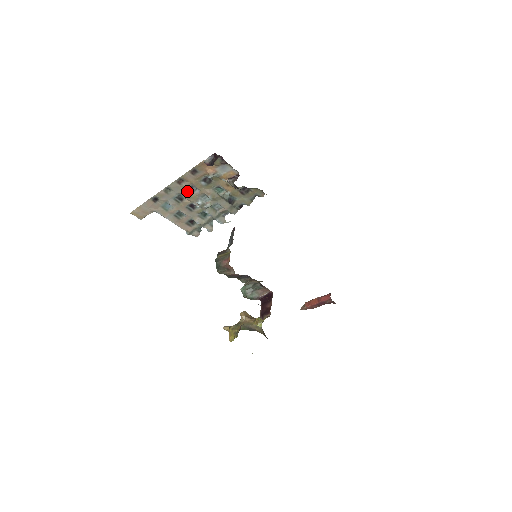
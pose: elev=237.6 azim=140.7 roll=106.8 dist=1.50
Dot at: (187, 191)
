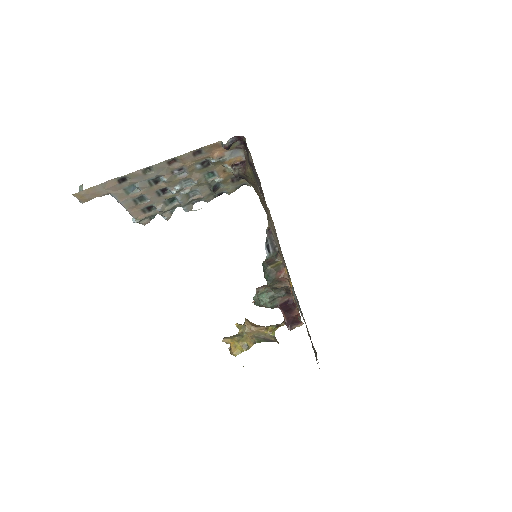
Dot at: (171, 173)
